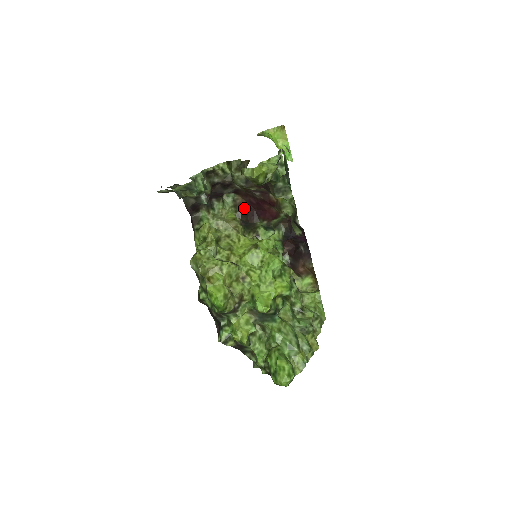
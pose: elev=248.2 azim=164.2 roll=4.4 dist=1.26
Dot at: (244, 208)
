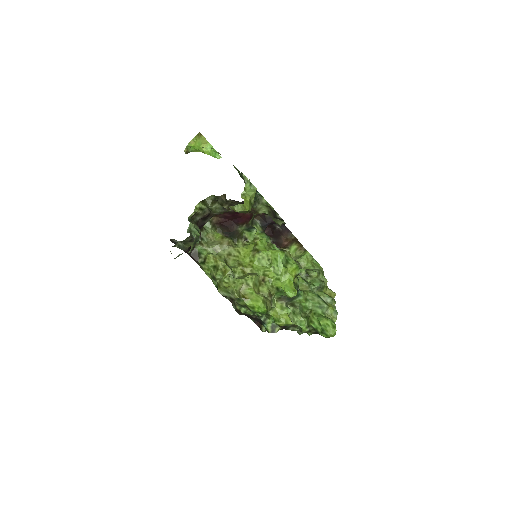
Dot at: (221, 223)
